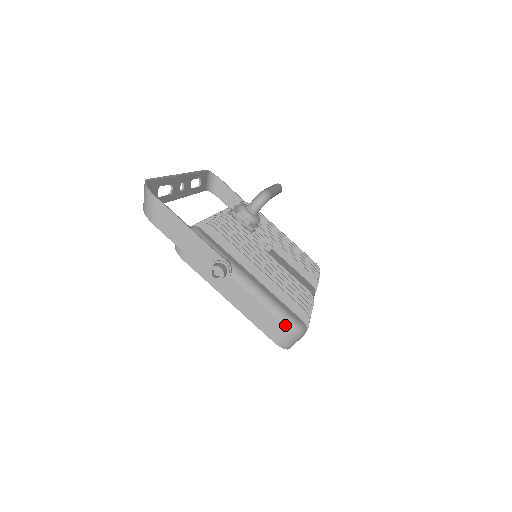
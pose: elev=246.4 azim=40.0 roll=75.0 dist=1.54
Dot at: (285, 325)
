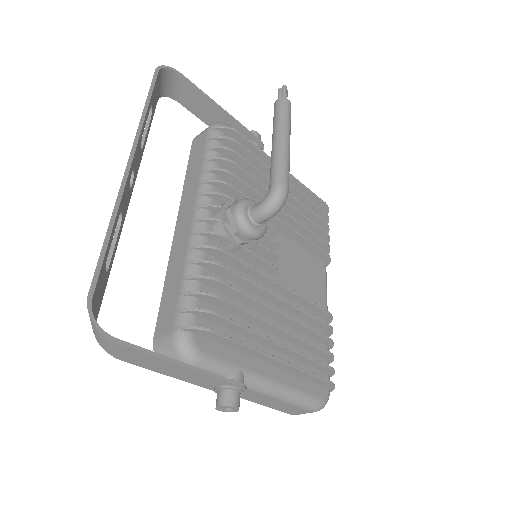
Dot at: (308, 410)
